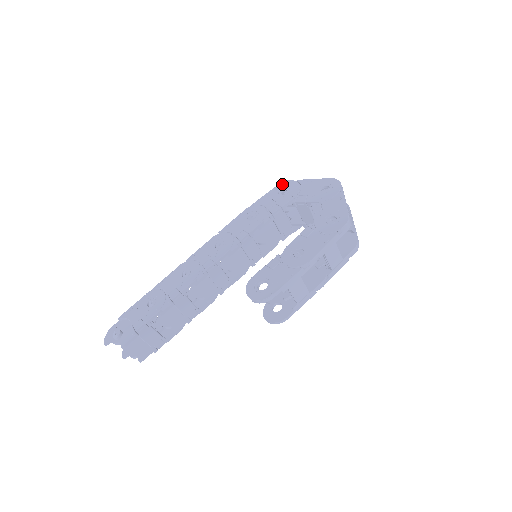
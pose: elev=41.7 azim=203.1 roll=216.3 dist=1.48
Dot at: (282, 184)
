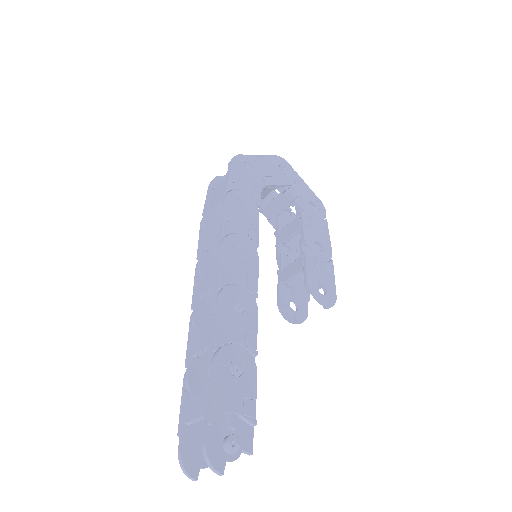
Dot at: (238, 160)
